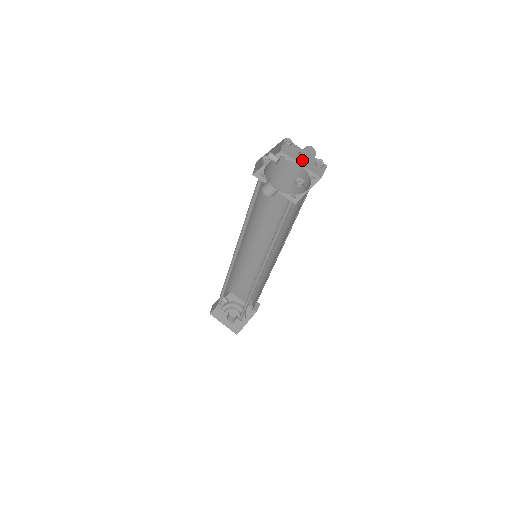
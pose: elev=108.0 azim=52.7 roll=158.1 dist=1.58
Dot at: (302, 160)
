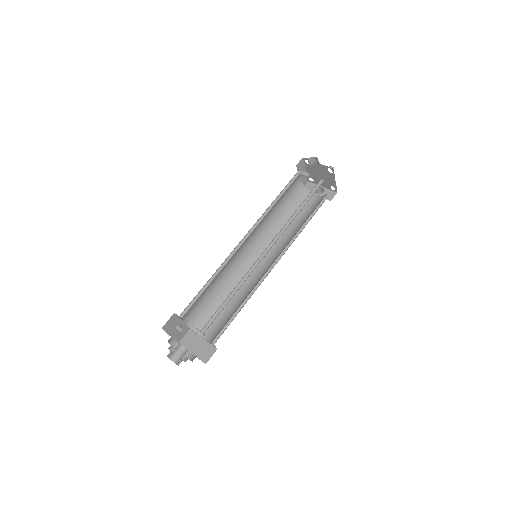
Dot at: occluded
